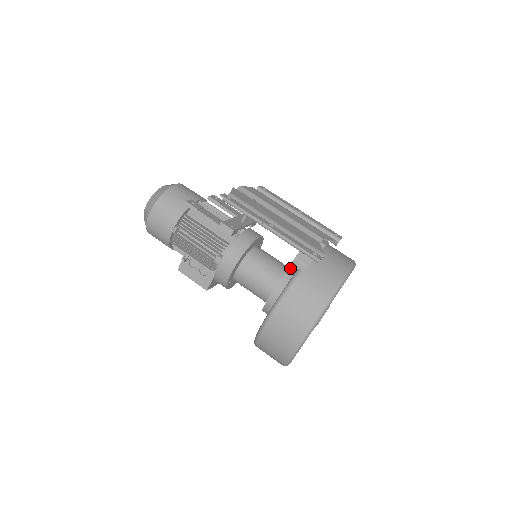
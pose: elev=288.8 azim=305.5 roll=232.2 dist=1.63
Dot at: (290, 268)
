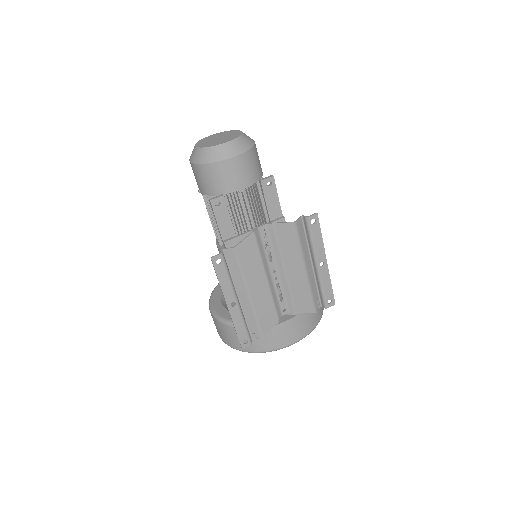
Dot at: occluded
